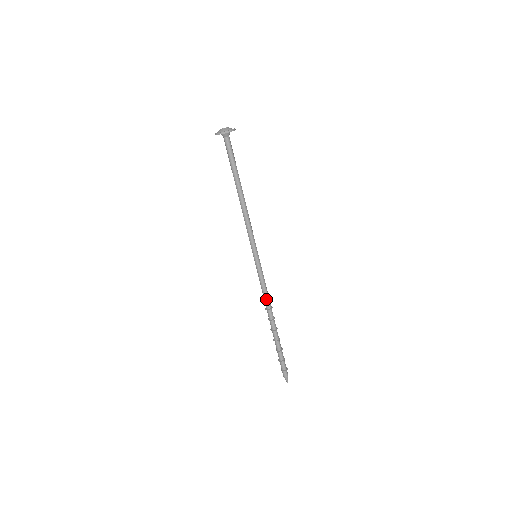
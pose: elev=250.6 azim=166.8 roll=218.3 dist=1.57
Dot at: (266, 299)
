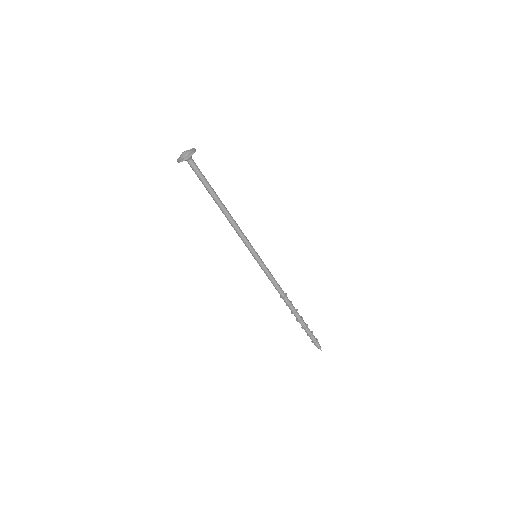
Dot at: (277, 290)
